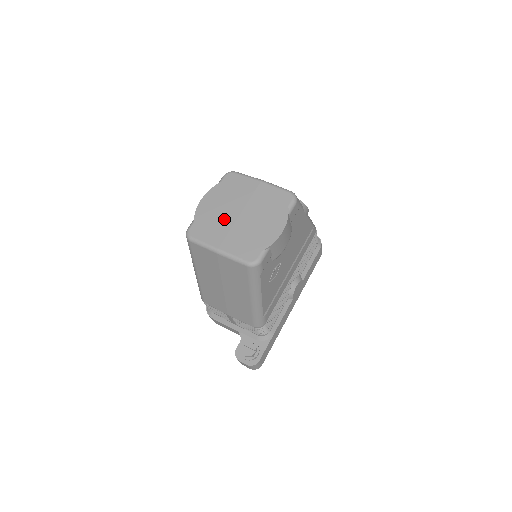
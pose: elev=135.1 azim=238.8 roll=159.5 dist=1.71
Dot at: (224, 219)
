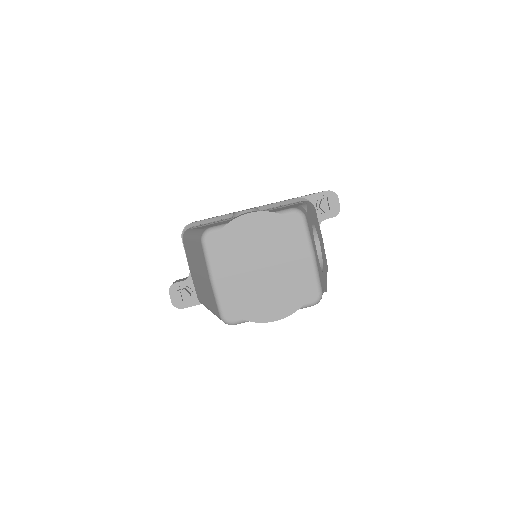
Dot at: (247, 257)
